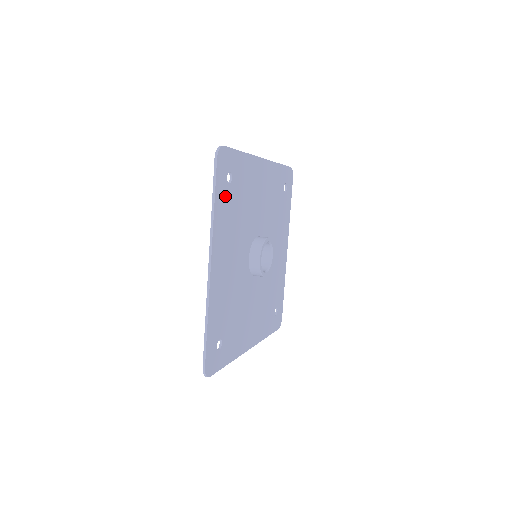
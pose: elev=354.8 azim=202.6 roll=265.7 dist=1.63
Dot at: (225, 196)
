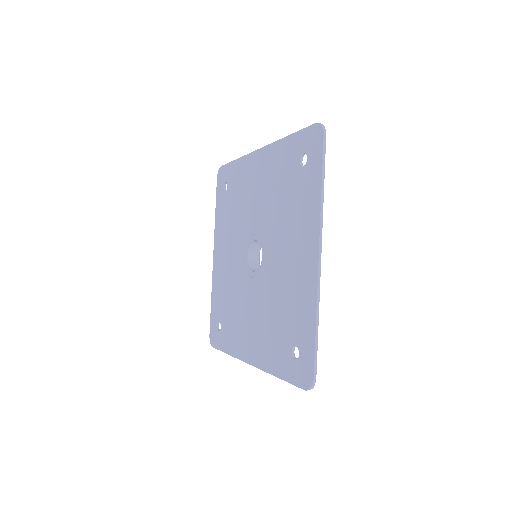
Dot at: (309, 179)
